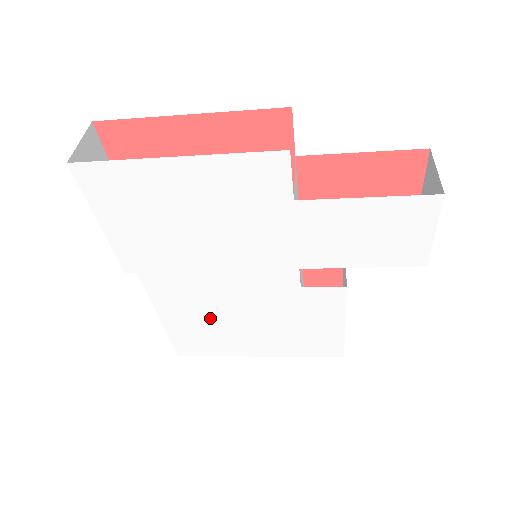
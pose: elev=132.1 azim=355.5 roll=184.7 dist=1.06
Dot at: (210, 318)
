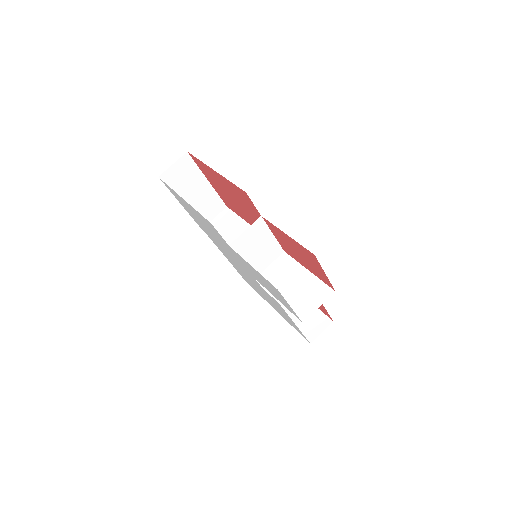
Dot at: (243, 274)
